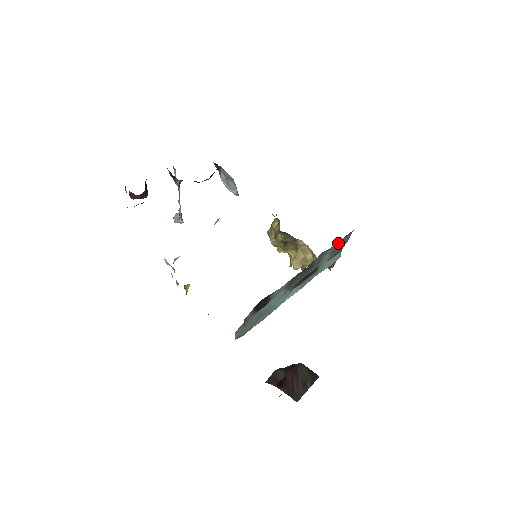
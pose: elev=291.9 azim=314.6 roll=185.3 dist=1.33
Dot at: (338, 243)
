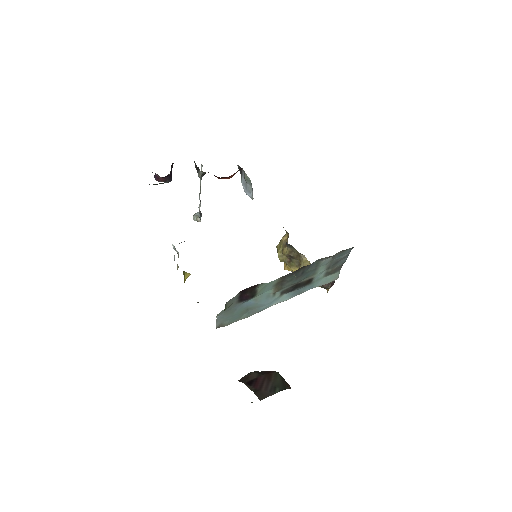
Dot at: (335, 257)
